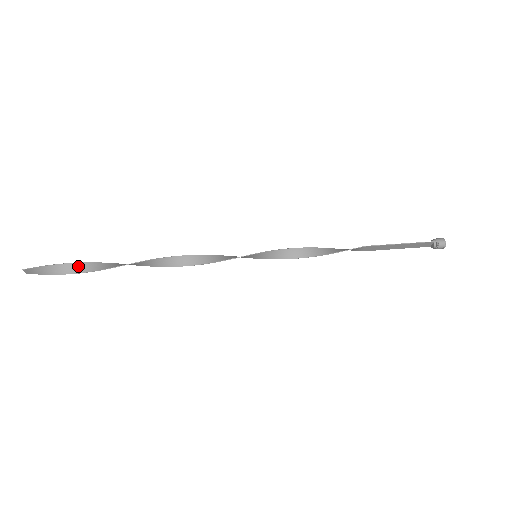
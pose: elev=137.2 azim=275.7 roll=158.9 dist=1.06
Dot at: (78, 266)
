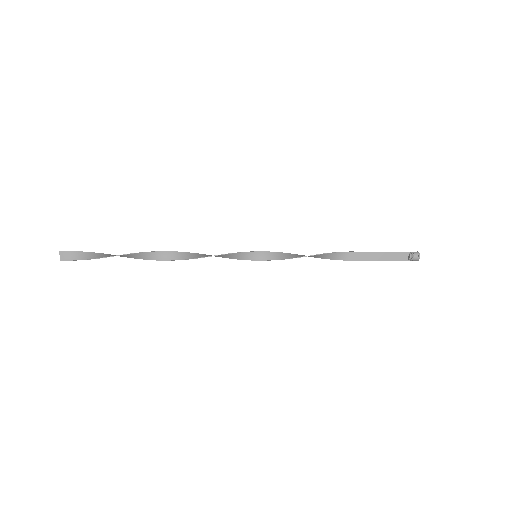
Dot at: (105, 255)
